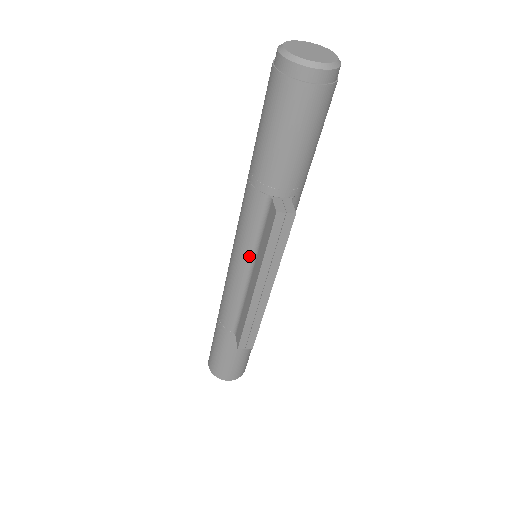
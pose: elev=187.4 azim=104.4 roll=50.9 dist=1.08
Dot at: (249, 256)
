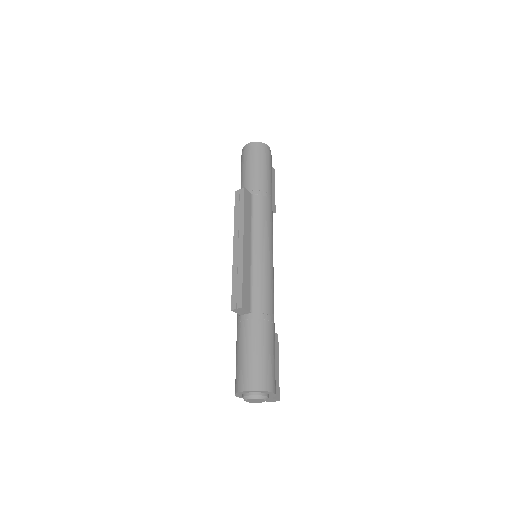
Dot at: occluded
